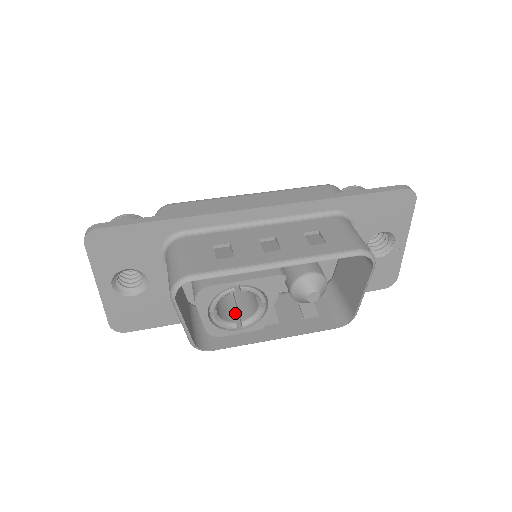
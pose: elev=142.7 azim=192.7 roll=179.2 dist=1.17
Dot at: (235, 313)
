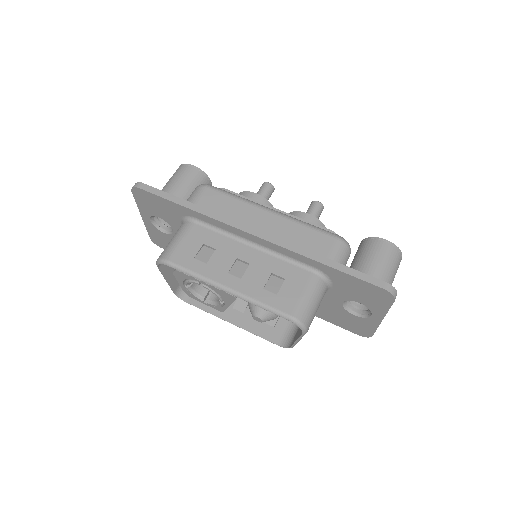
Dot at: occluded
